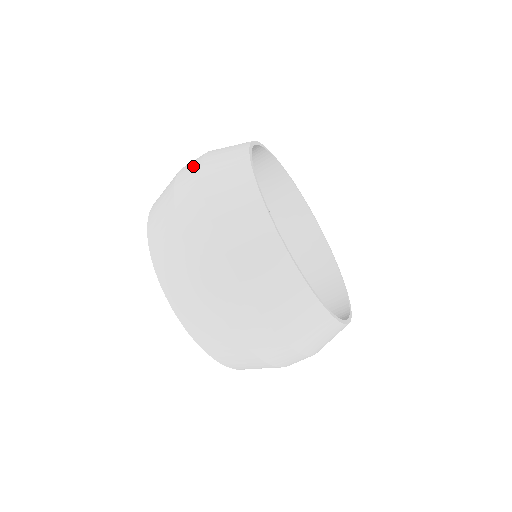
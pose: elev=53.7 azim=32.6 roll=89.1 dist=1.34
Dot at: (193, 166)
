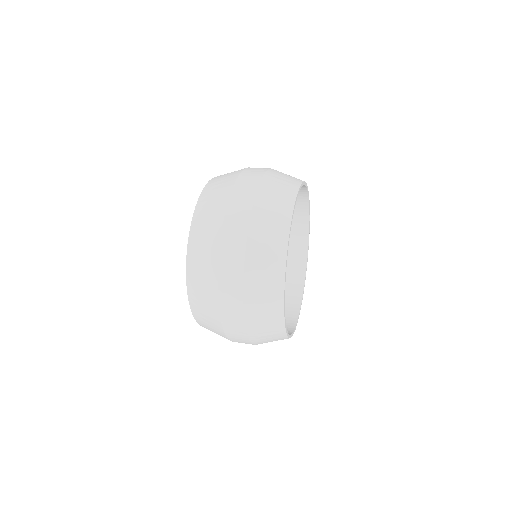
Dot at: (242, 220)
